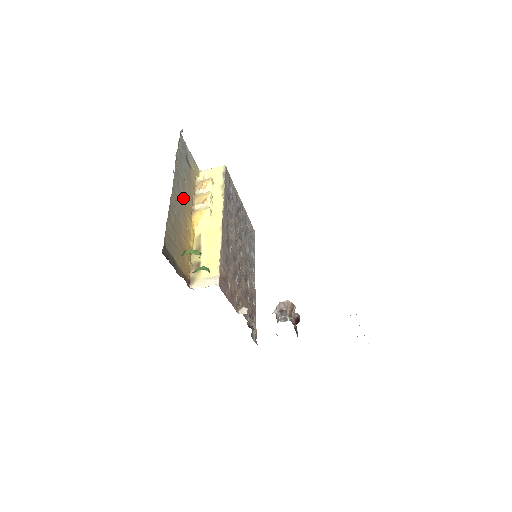
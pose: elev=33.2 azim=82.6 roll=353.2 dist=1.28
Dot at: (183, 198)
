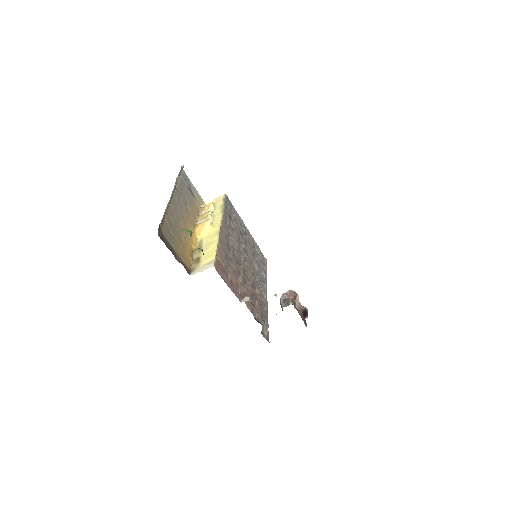
Dot at: (184, 212)
